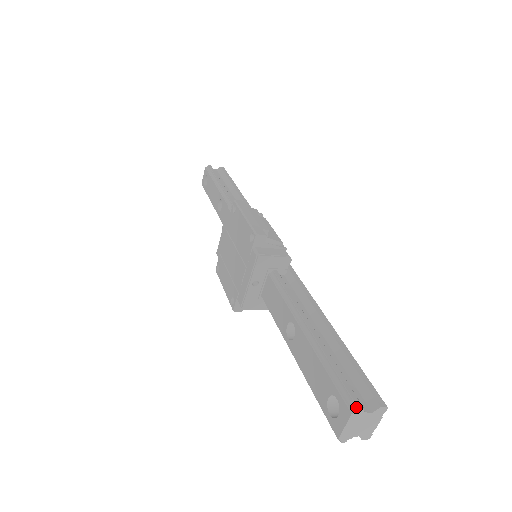
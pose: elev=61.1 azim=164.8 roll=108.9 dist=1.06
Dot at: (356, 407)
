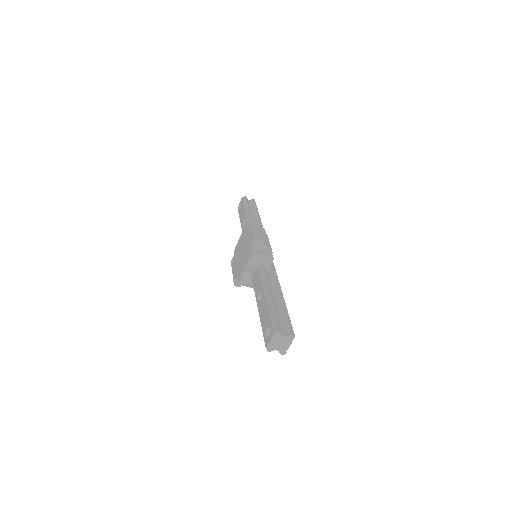
Dot at: (277, 331)
